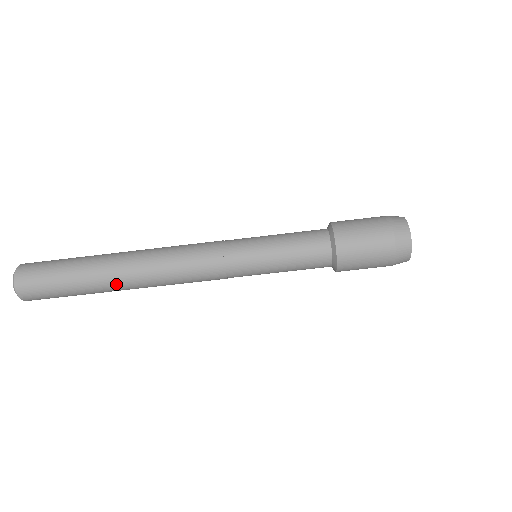
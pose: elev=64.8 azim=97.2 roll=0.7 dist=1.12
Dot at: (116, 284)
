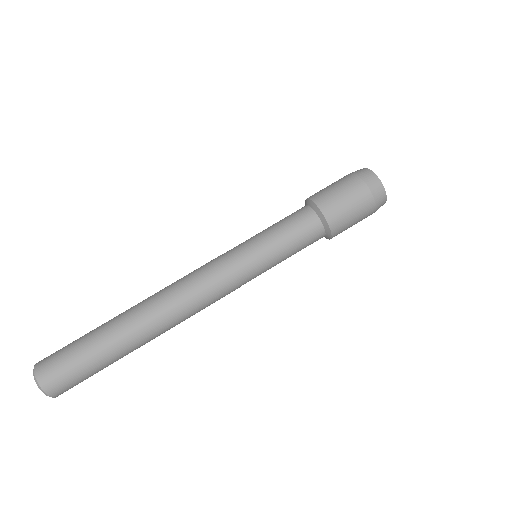
Dot at: (129, 320)
